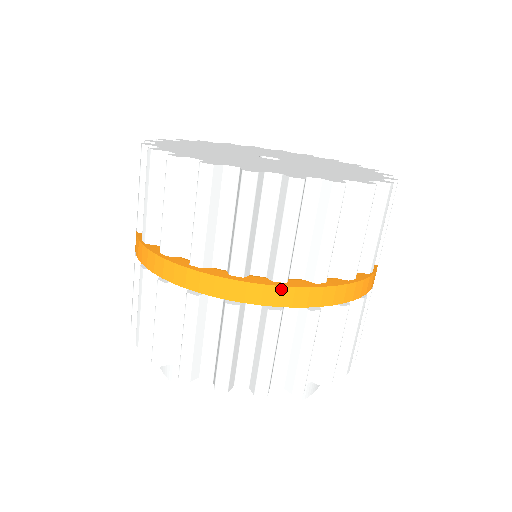
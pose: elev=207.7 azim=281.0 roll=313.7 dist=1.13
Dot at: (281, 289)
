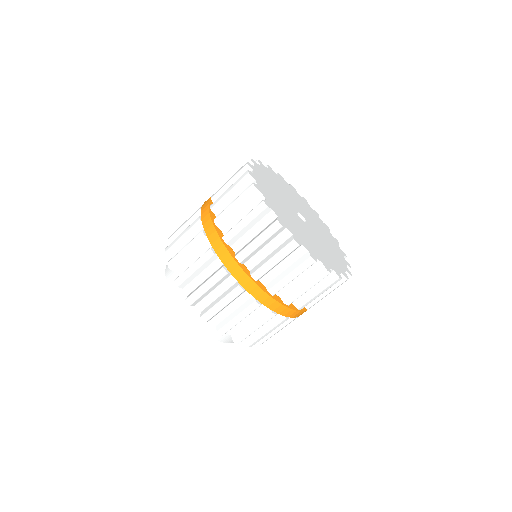
Dot at: occluded
